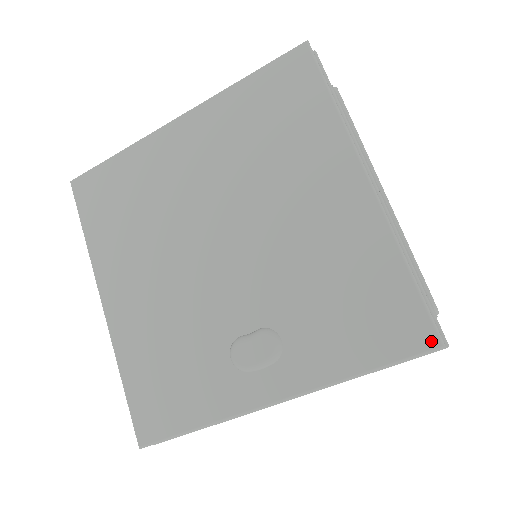
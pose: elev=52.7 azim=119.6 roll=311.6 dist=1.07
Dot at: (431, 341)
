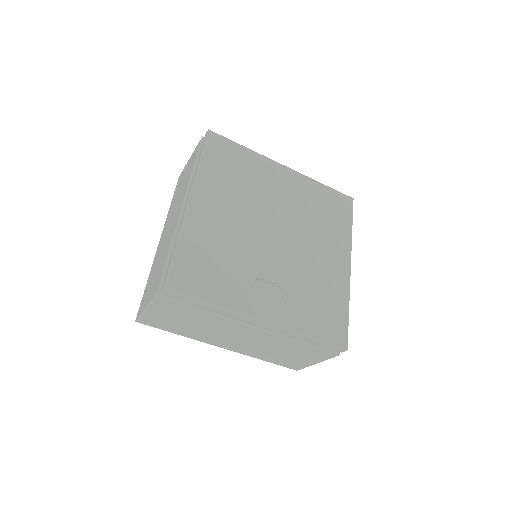
Dot at: (344, 344)
